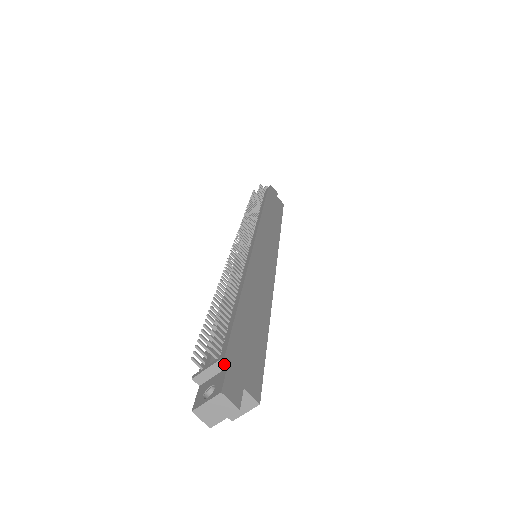
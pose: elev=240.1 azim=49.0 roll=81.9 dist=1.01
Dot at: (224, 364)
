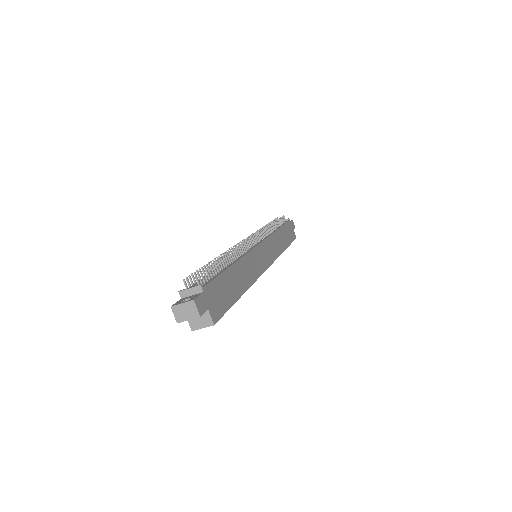
Dot at: (202, 289)
